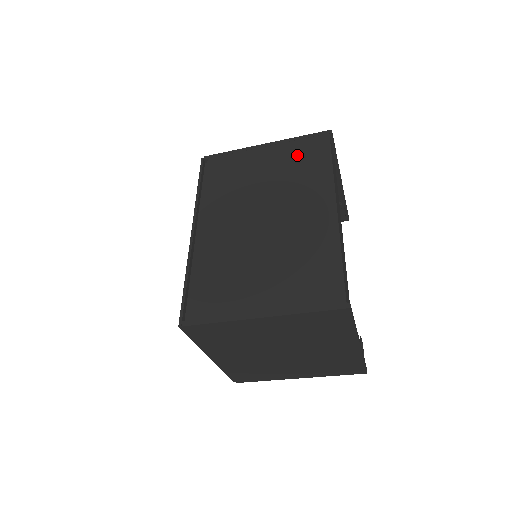
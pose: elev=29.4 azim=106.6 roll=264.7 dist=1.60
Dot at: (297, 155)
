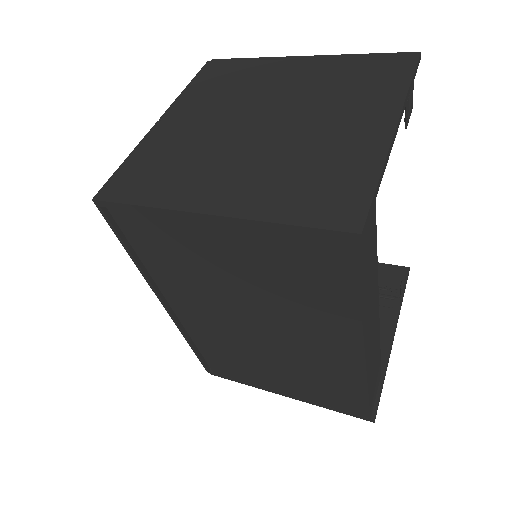
Dot at: (287, 264)
